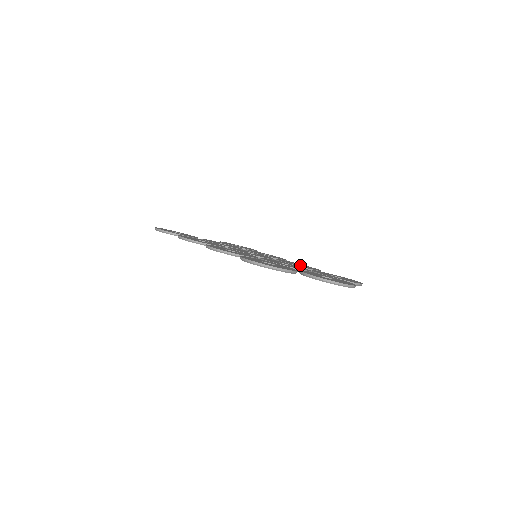
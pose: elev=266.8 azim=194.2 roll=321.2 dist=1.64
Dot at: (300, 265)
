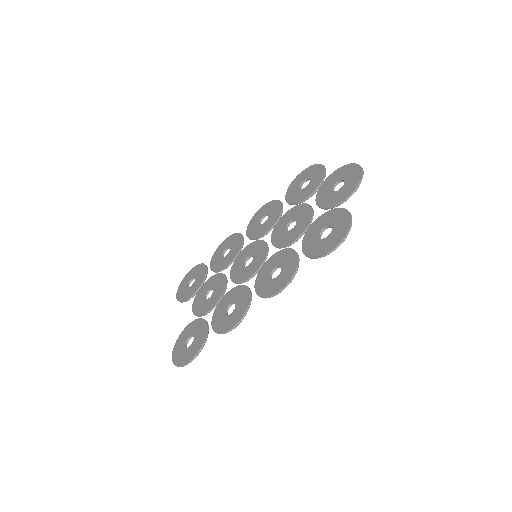
Dot at: (261, 219)
